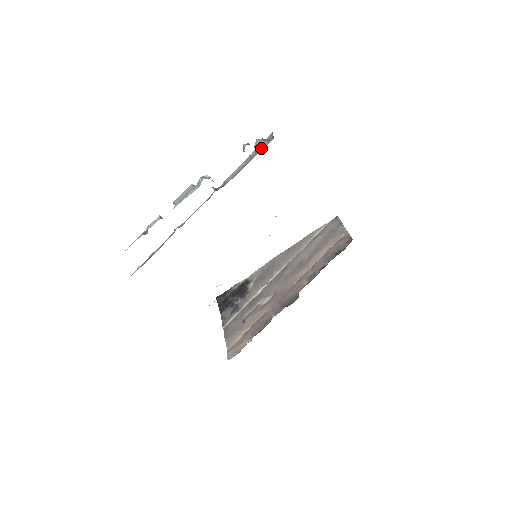
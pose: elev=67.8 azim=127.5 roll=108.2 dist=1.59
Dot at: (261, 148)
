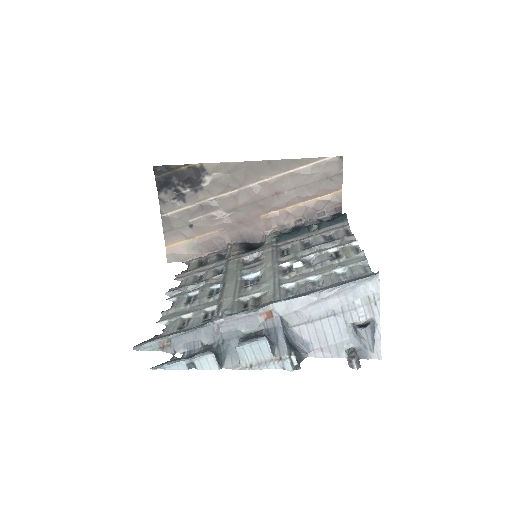
Dot at: (363, 346)
